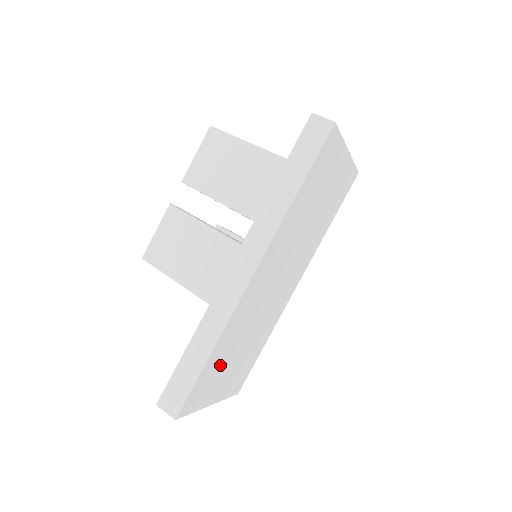
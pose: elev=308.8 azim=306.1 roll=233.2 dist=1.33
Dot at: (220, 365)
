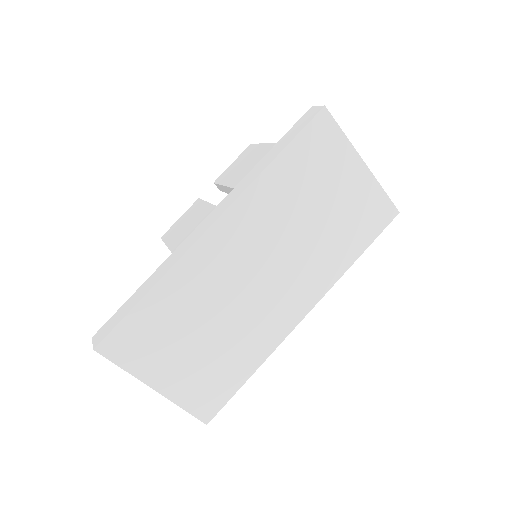
Dot at: (167, 328)
